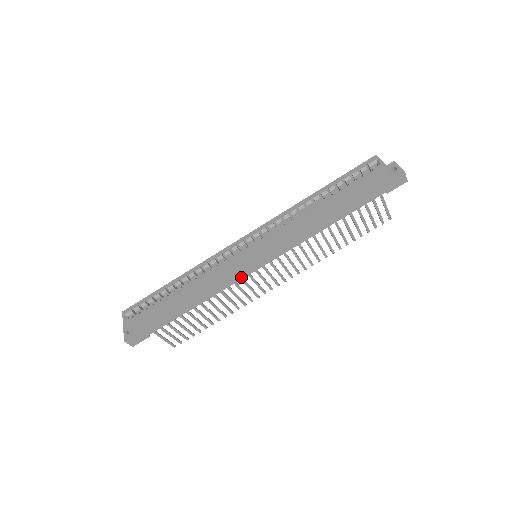
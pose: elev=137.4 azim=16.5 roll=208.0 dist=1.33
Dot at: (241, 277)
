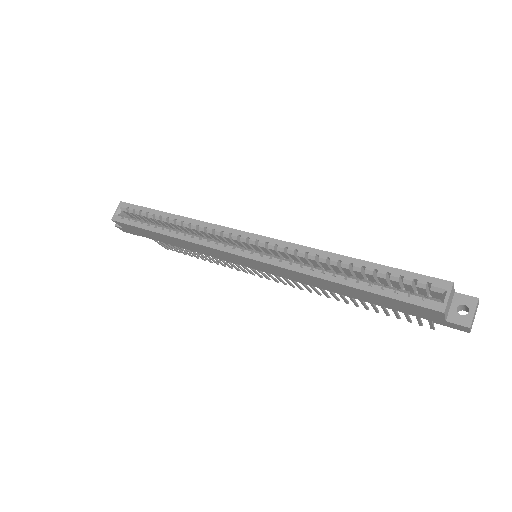
Dot at: (232, 261)
